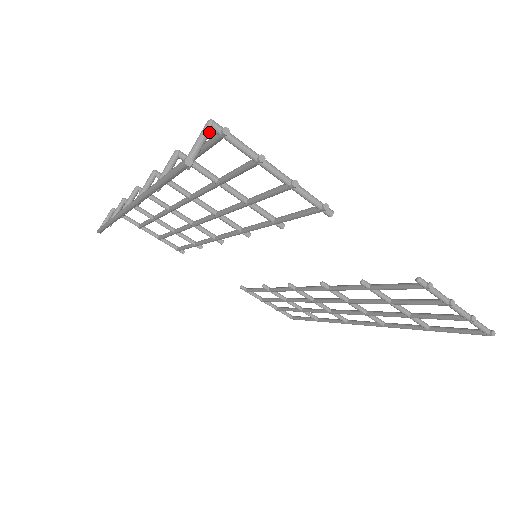
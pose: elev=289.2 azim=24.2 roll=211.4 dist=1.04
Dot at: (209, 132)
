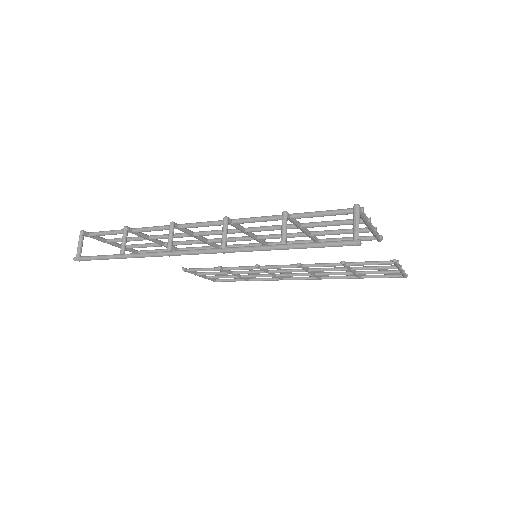
Dot at: (359, 214)
